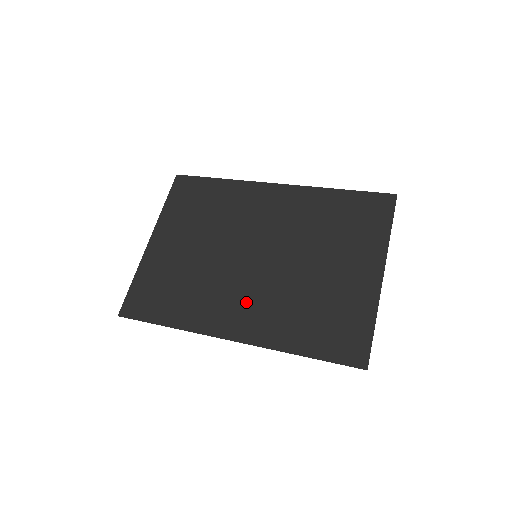
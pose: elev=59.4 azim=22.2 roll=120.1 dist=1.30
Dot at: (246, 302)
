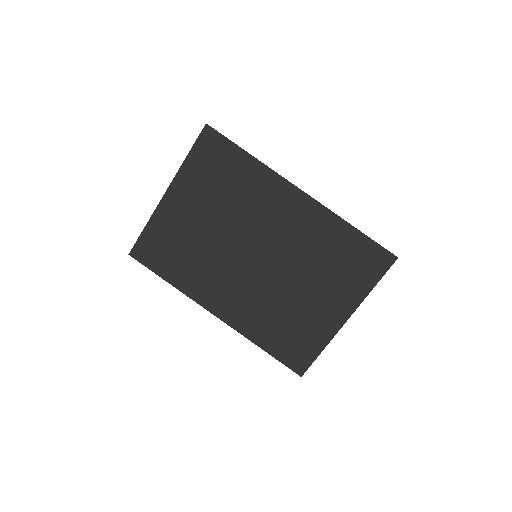
Dot at: (235, 292)
